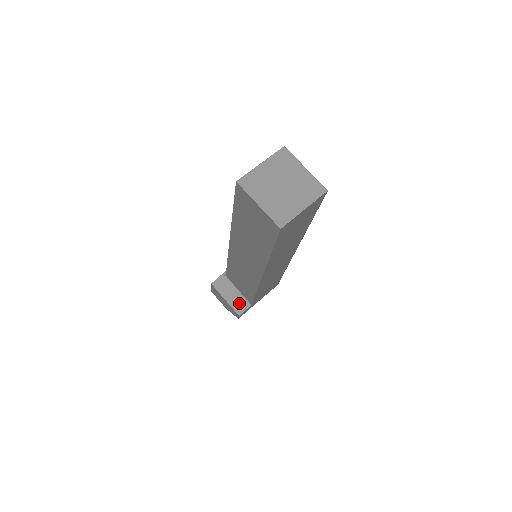
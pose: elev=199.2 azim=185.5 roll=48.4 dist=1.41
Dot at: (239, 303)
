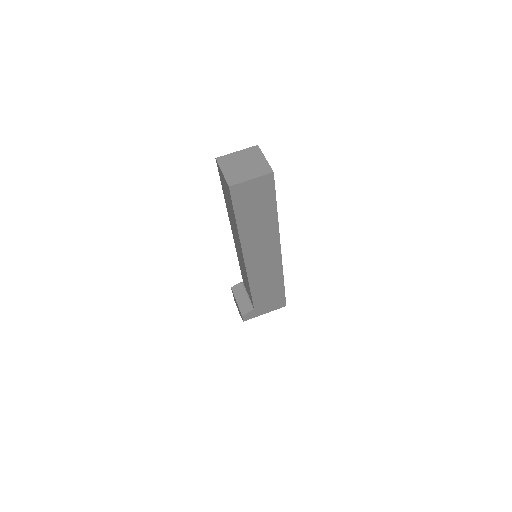
Dot at: (246, 306)
